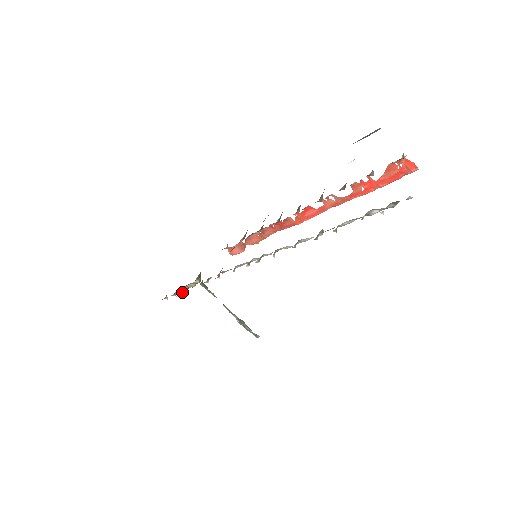
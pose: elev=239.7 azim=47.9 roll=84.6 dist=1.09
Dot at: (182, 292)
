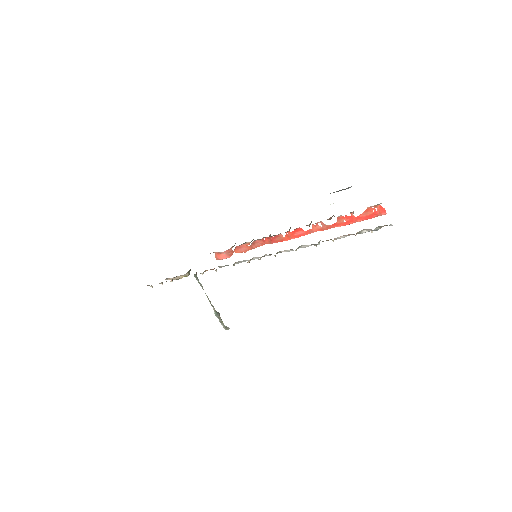
Dot at: (172, 281)
